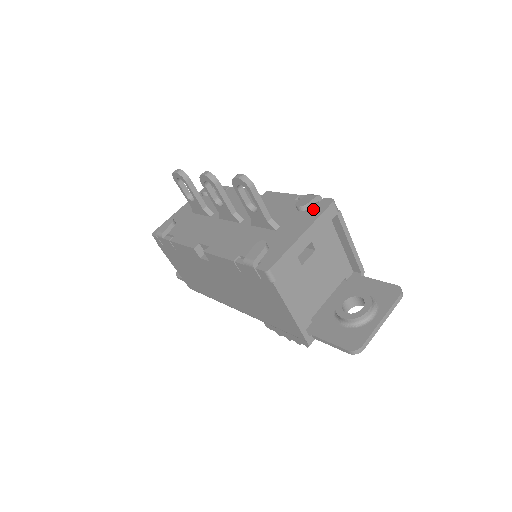
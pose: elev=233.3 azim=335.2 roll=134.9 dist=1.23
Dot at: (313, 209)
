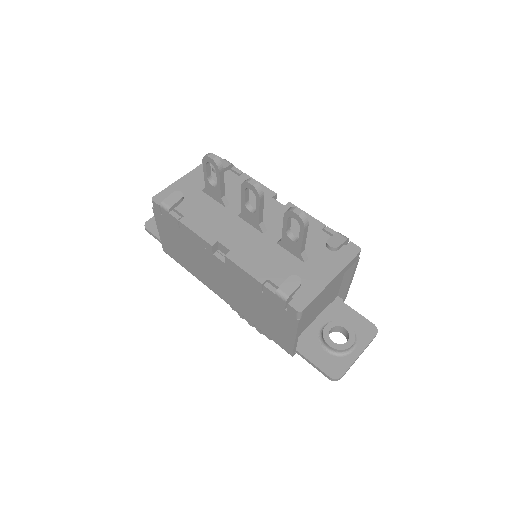
Dot at: (341, 252)
